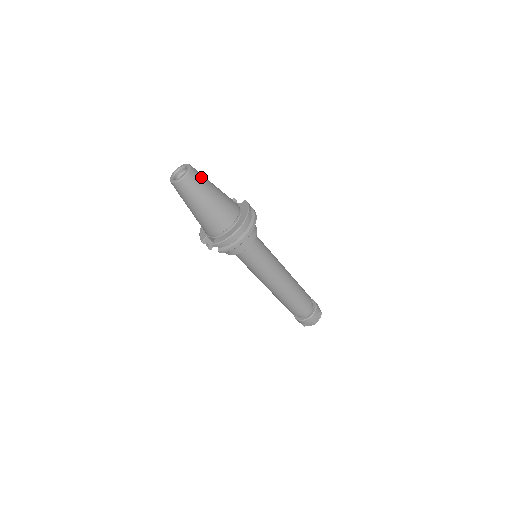
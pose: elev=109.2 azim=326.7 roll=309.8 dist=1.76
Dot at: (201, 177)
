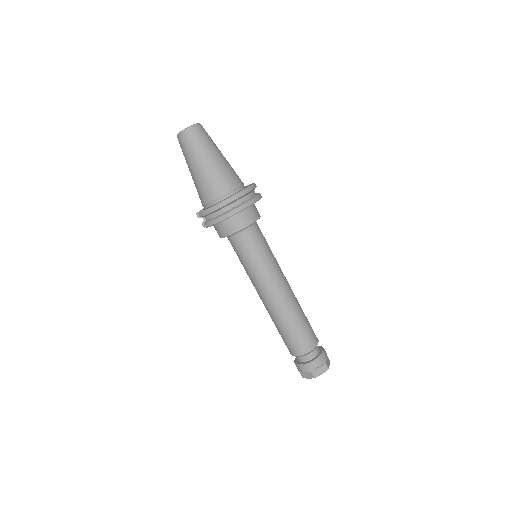
Dot at: (206, 137)
